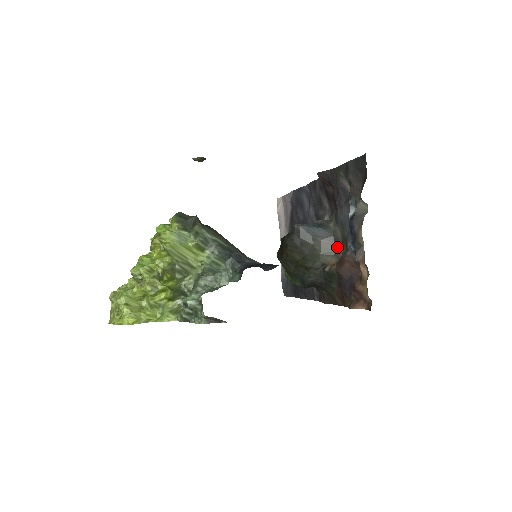
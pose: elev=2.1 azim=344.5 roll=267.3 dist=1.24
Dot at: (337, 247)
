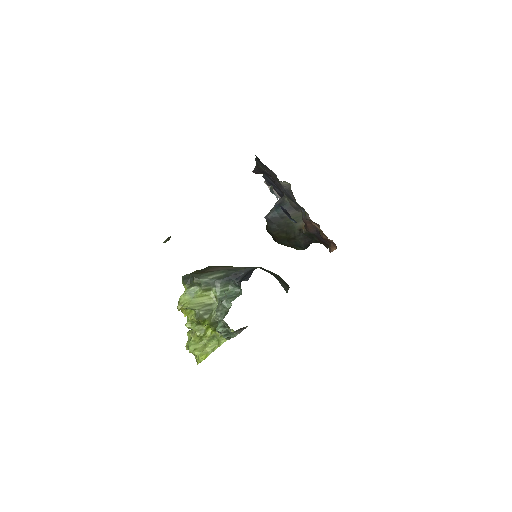
Dot at: (300, 212)
